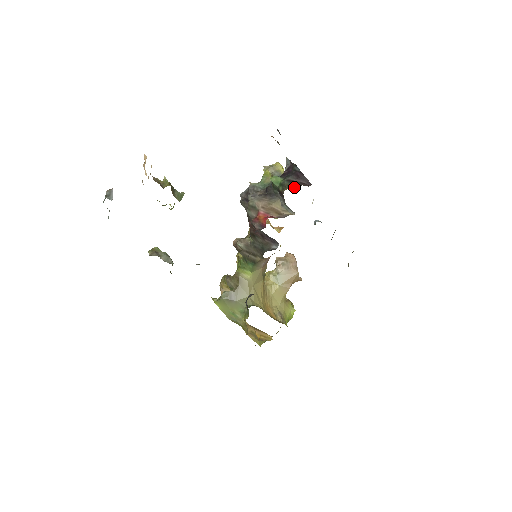
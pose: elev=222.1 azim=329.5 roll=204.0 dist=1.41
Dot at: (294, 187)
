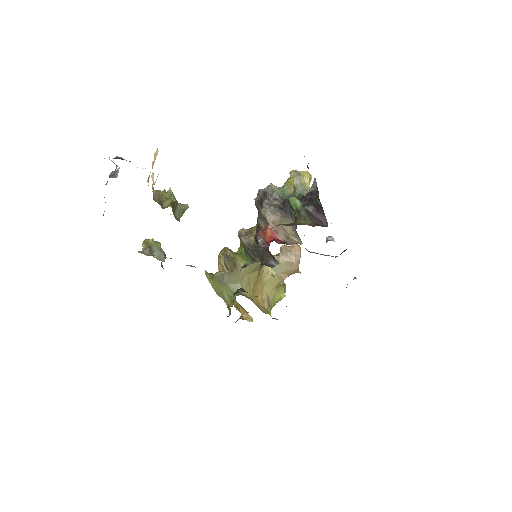
Dot at: (309, 223)
